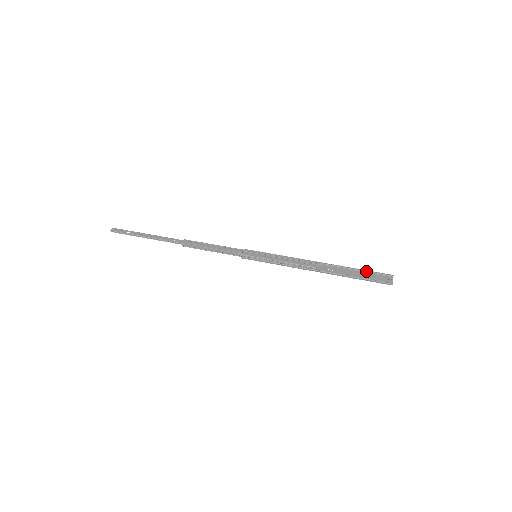
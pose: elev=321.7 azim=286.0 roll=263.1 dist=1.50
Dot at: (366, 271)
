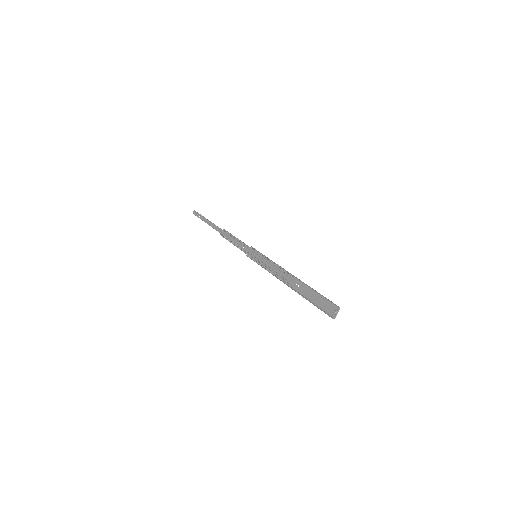
Dot at: (321, 295)
